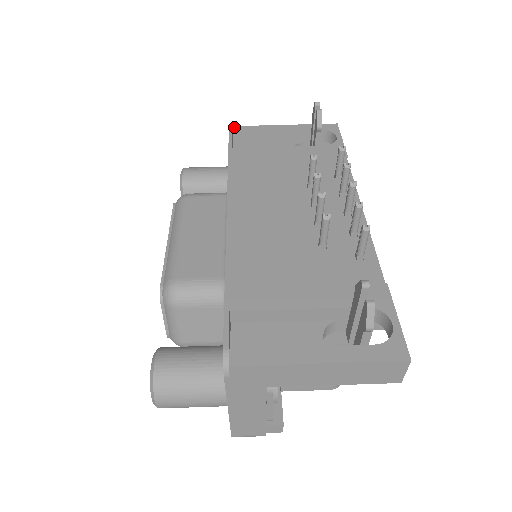
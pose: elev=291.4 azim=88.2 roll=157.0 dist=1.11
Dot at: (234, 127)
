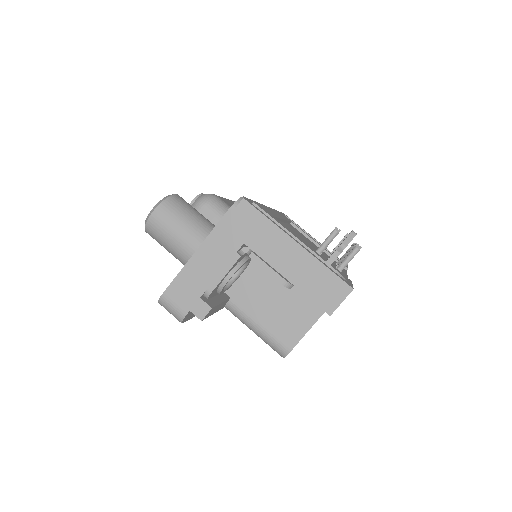
Dot at: (287, 216)
